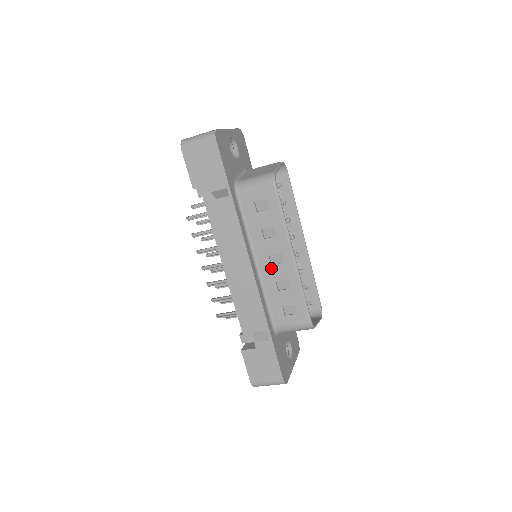
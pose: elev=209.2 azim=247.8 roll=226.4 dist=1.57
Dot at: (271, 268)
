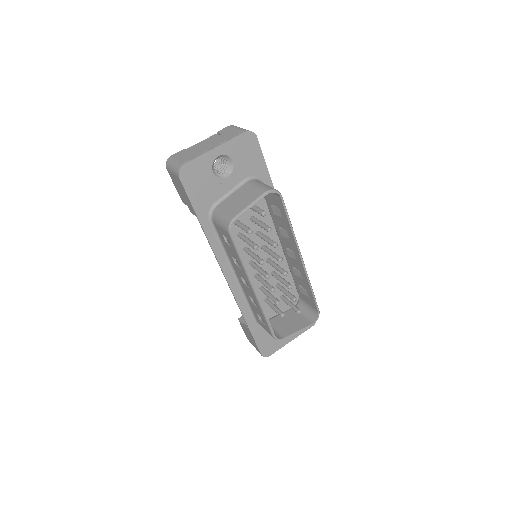
Dot at: (244, 285)
